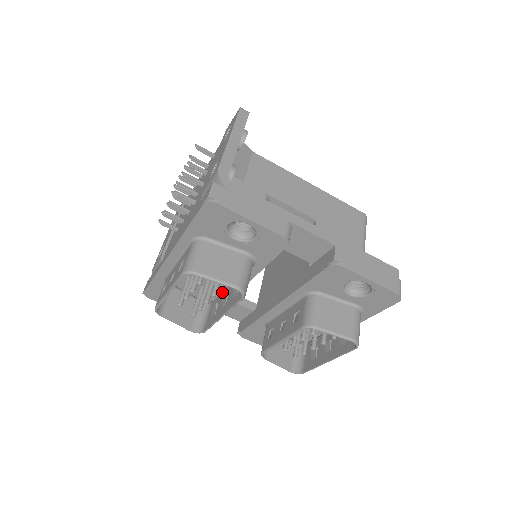
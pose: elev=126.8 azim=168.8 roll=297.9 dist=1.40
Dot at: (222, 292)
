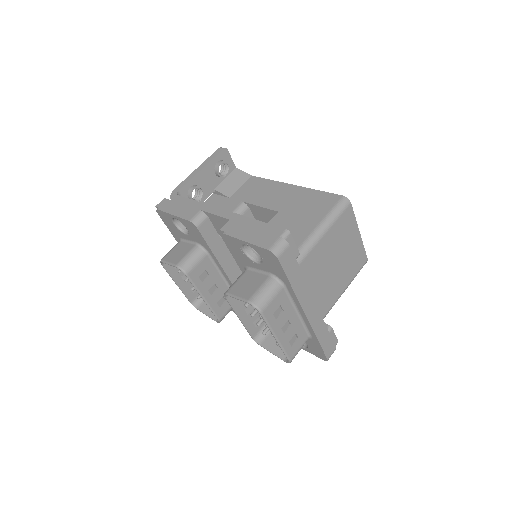
Dot at: (227, 287)
